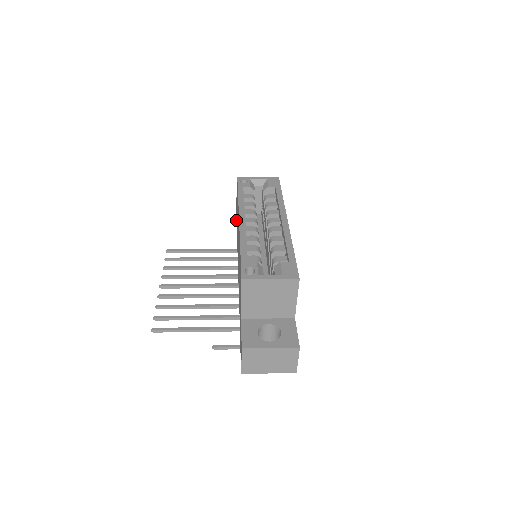
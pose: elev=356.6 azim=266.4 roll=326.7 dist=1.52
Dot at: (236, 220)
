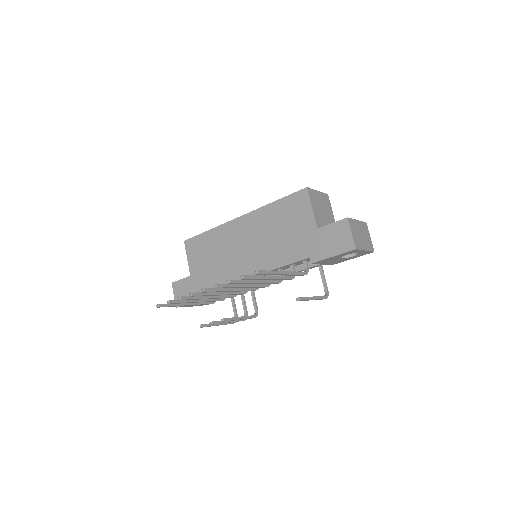
Dot at: occluded
